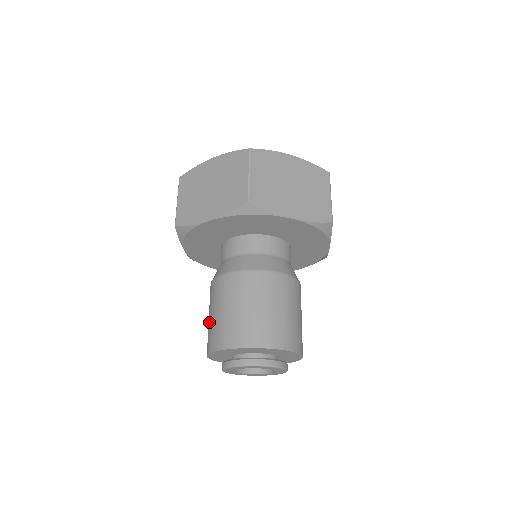
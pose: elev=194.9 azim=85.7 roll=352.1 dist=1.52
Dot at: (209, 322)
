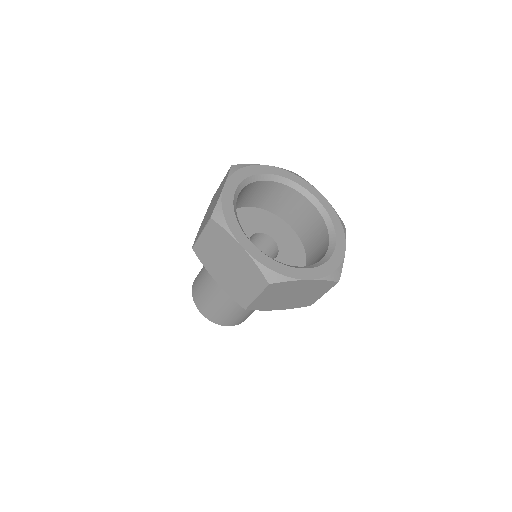
Dot at: (219, 311)
